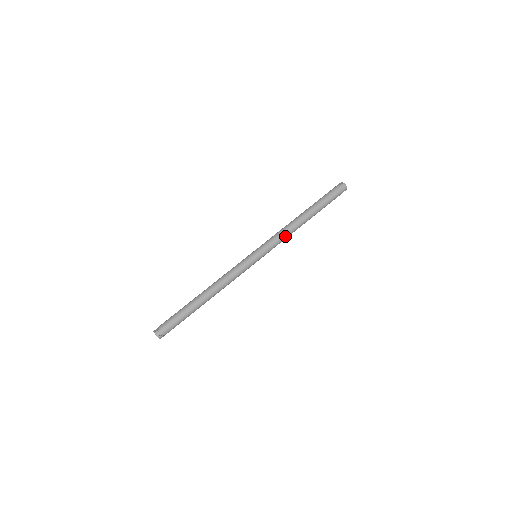
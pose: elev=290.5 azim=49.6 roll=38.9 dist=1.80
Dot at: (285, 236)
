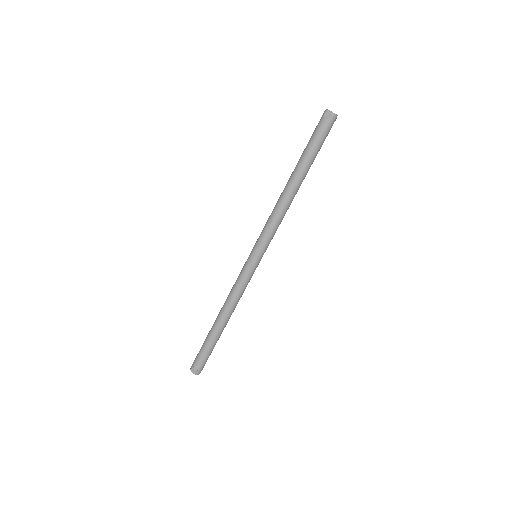
Dot at: (281, 221)
